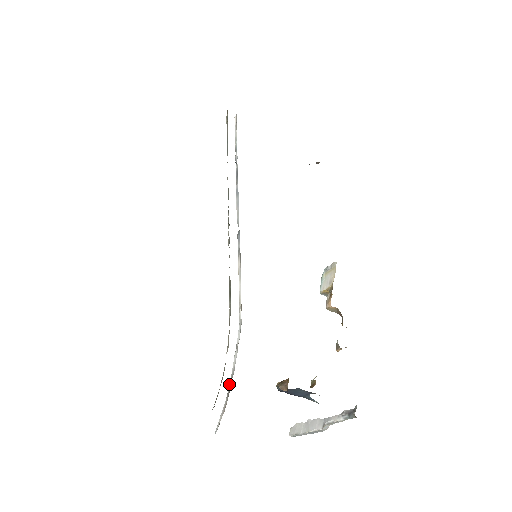
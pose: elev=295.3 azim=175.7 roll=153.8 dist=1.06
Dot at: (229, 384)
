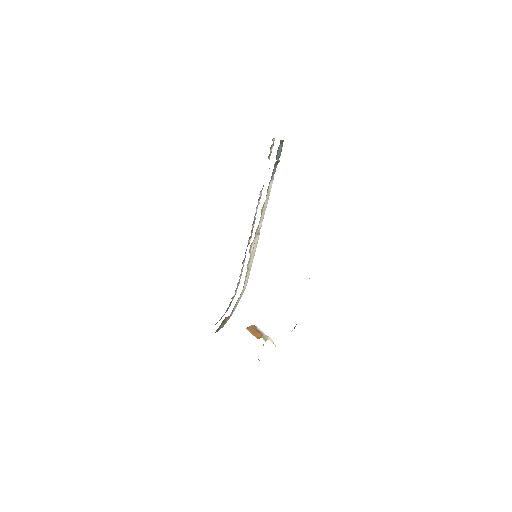
Dot at: (232, 312)
